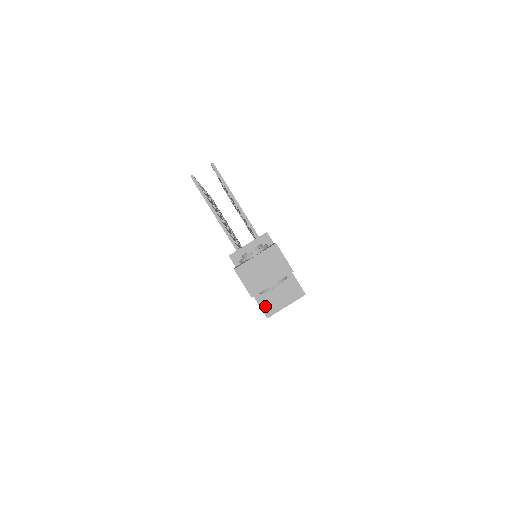
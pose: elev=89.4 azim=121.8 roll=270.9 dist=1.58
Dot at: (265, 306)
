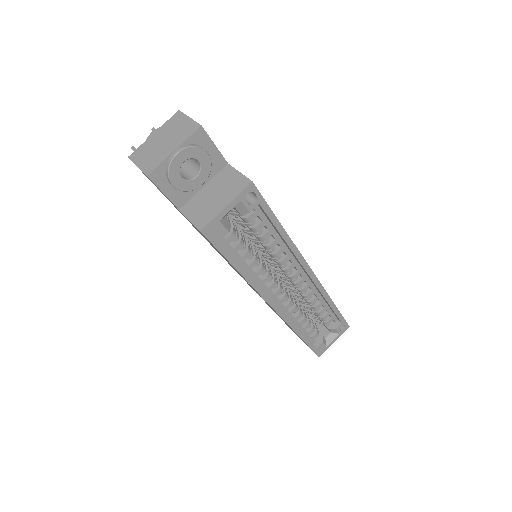
Dot at: (197, 217)
